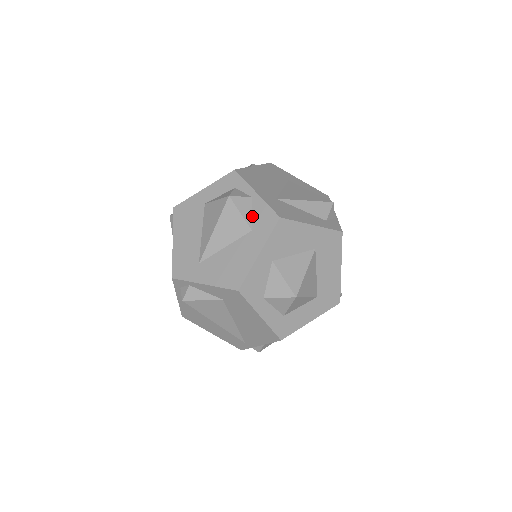
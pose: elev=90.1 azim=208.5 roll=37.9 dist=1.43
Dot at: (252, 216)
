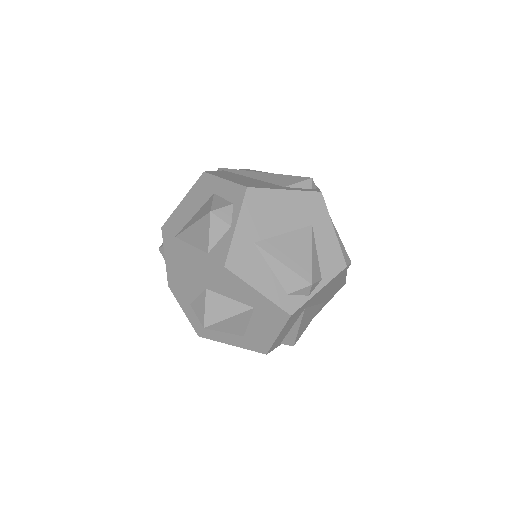
Dot at: (218, 242)
